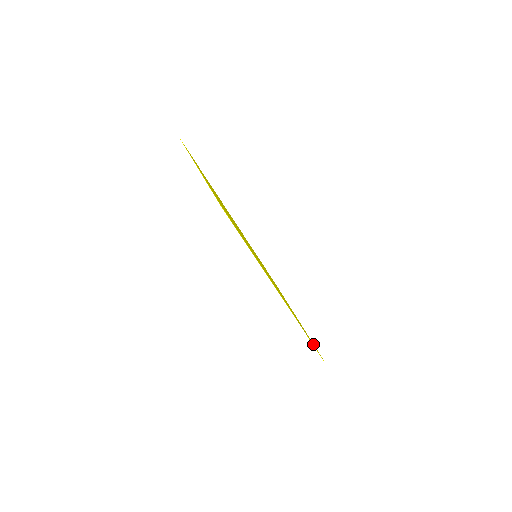
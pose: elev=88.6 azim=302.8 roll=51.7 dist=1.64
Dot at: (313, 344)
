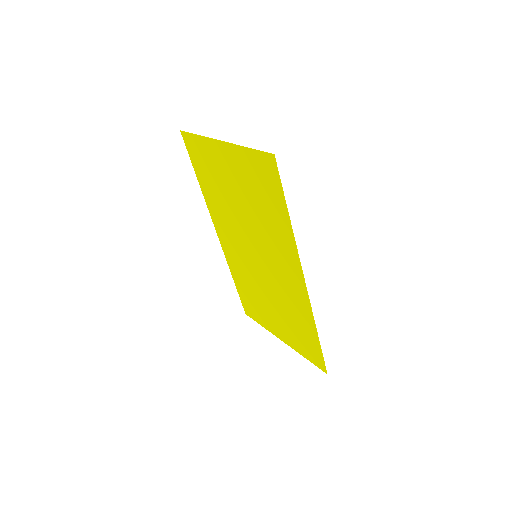
Dot at: (312, 355)
